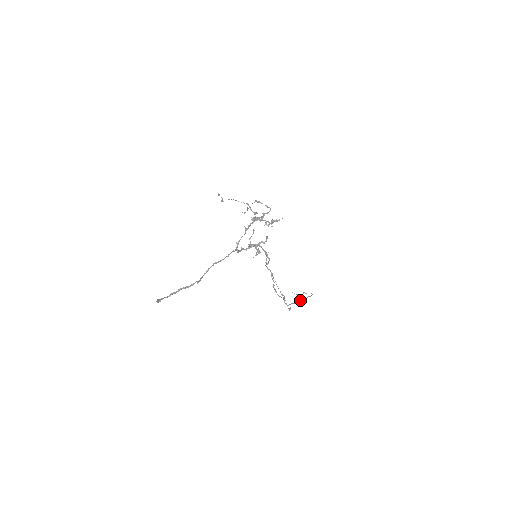
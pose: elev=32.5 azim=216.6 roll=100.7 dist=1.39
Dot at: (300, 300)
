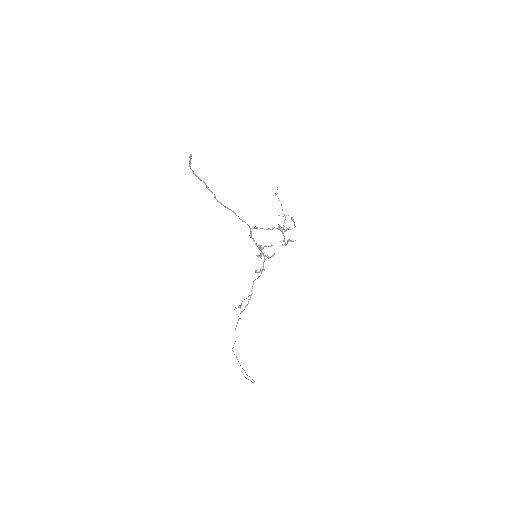
Dot at: (243, 369)
